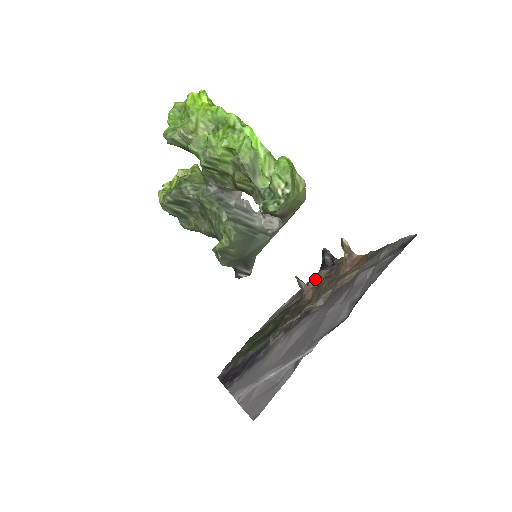
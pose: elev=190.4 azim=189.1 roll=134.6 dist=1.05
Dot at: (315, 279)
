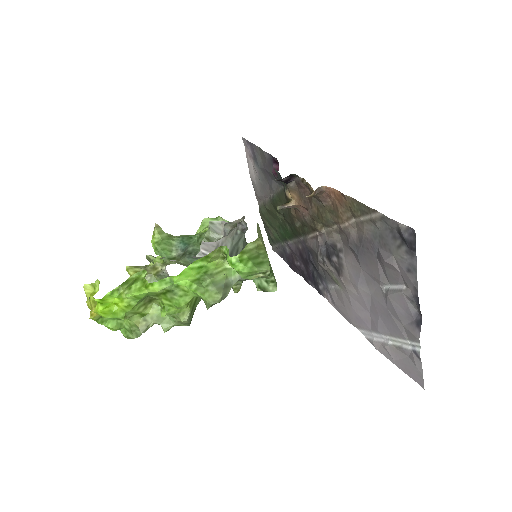
Dot at: (290, 194)
